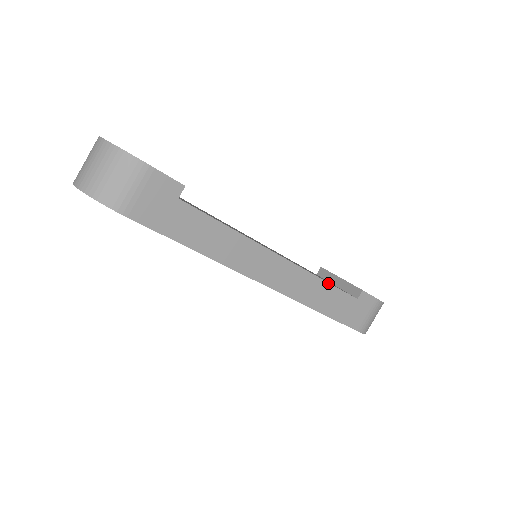
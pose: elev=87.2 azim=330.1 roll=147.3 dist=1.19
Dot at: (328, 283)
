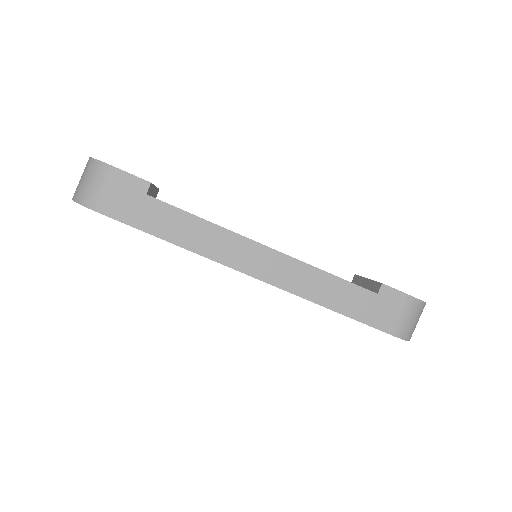
Dot at: (332, 275)
